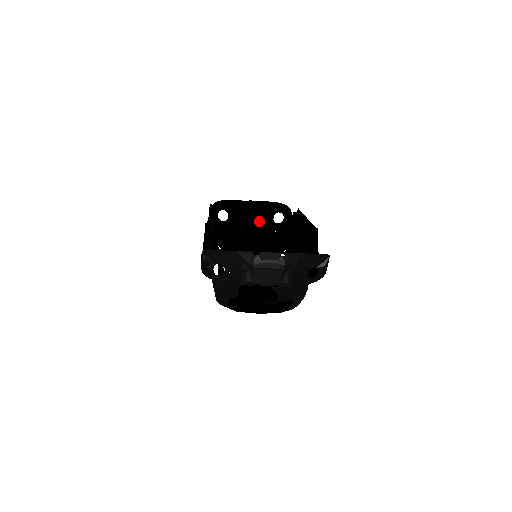
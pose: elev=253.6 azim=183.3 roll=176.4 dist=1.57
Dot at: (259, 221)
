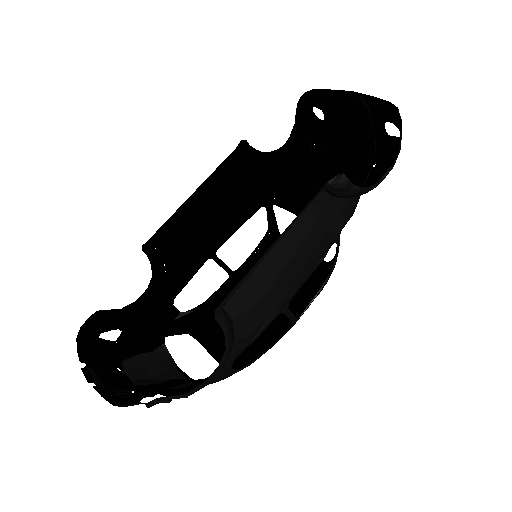
Dot at: (367, 128)
